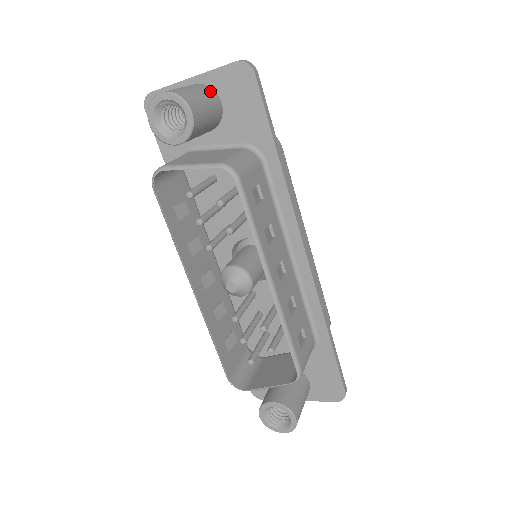
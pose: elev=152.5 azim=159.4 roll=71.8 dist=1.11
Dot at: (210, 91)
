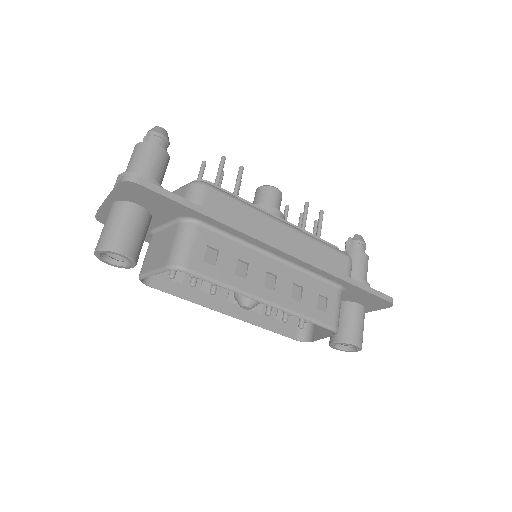
Dot at: (124, 208)
